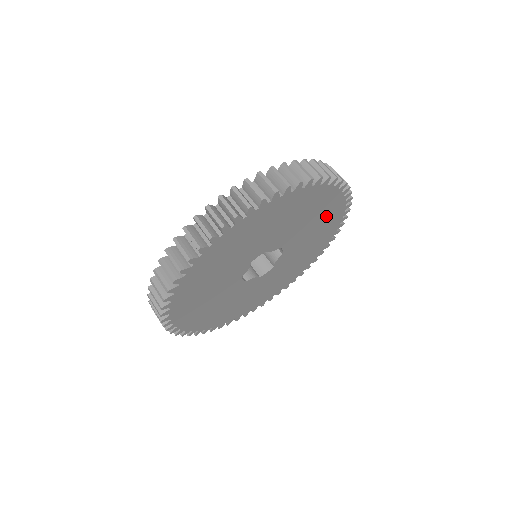
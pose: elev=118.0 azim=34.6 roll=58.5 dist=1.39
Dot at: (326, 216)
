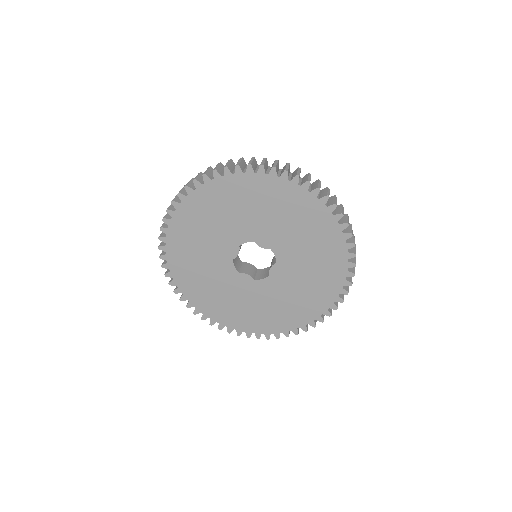
Dot at: (322, 241)
